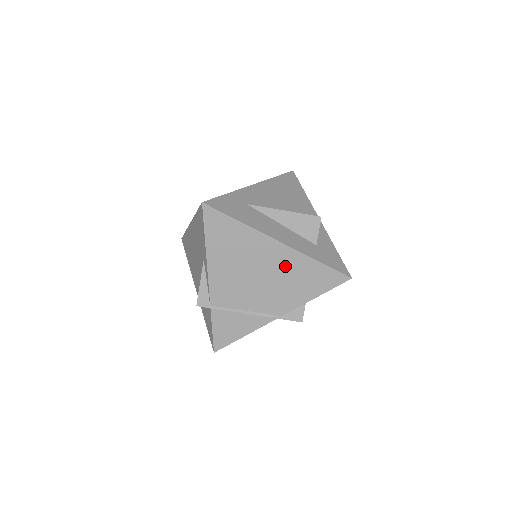
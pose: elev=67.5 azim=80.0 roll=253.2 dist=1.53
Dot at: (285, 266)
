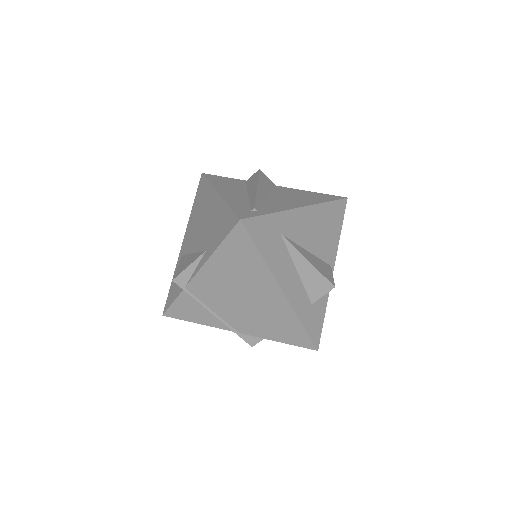
Dot at: (272, 308)
